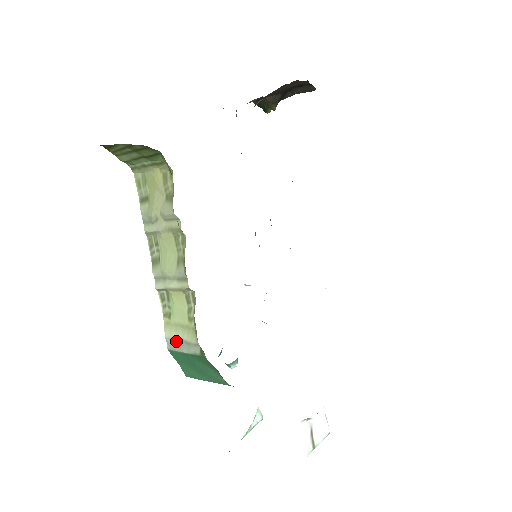
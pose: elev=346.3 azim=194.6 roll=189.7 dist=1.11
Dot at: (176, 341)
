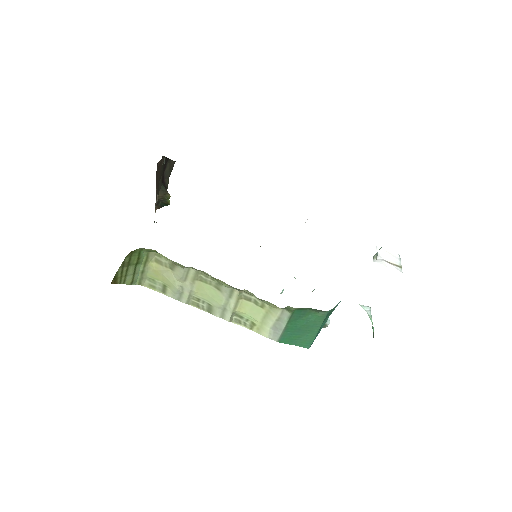
Dot at: (274, 330)
